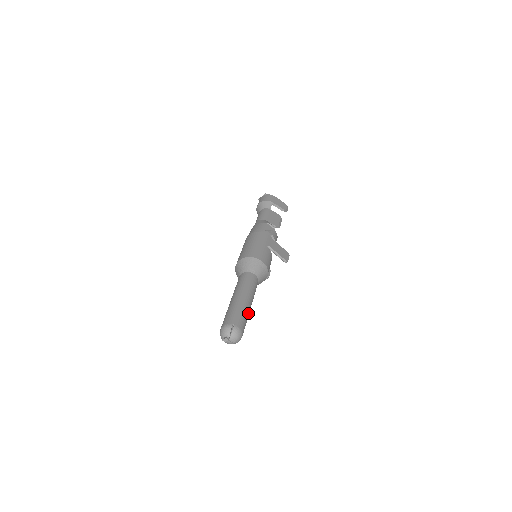
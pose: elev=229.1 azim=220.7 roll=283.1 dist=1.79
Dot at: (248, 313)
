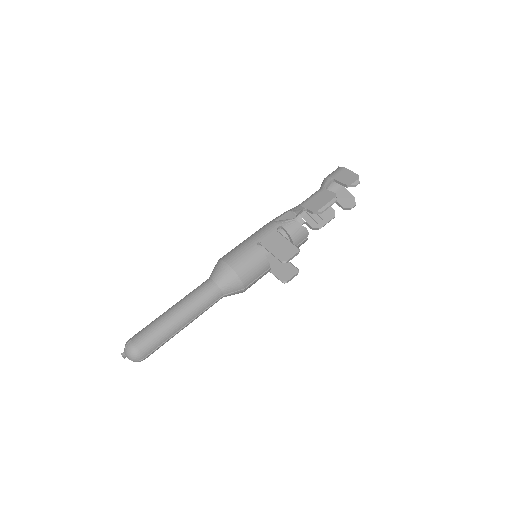
Dot at: (168, 328)
